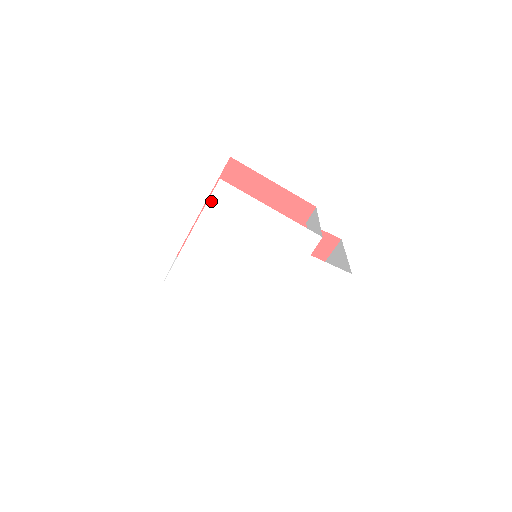
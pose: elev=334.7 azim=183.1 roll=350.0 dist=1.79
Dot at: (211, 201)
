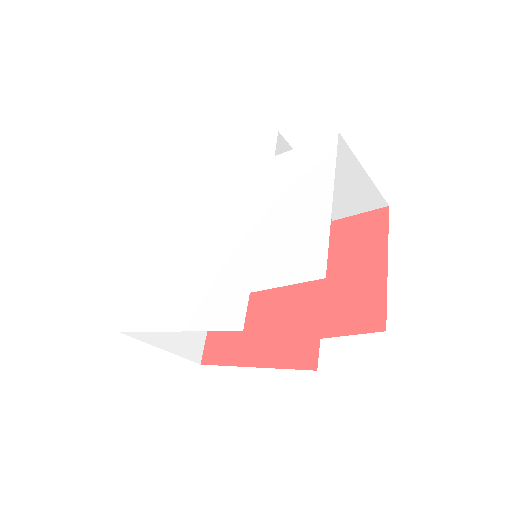
Dot at: (161, 192)
